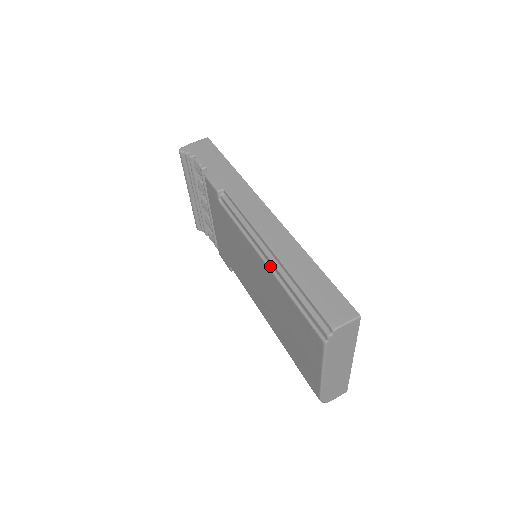
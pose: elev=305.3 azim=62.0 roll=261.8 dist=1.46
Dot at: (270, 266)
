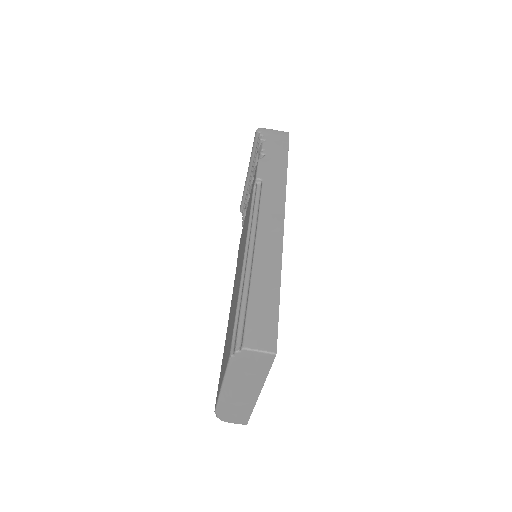
Dot at: (245, 264)
